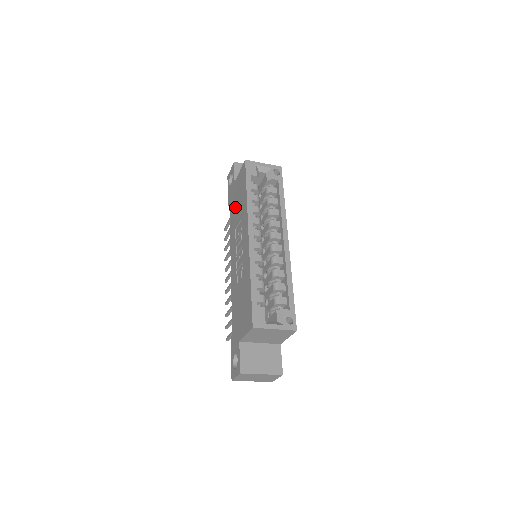
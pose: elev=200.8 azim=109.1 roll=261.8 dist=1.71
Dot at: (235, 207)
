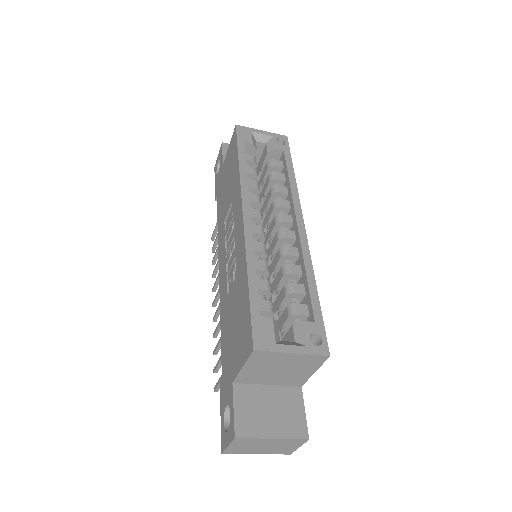
Dot at: (224, 193)
